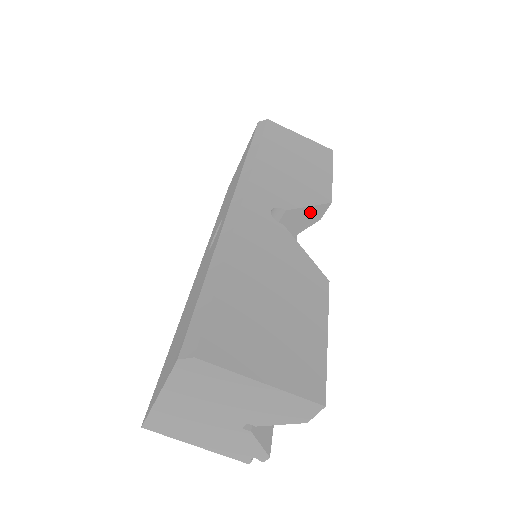
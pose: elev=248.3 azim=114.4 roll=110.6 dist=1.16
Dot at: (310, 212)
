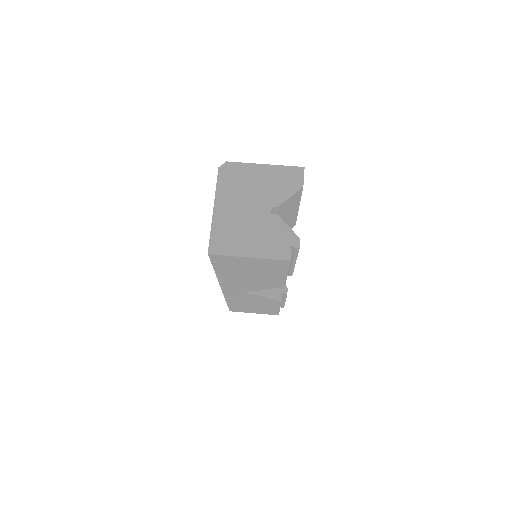
Dot at: occluded
